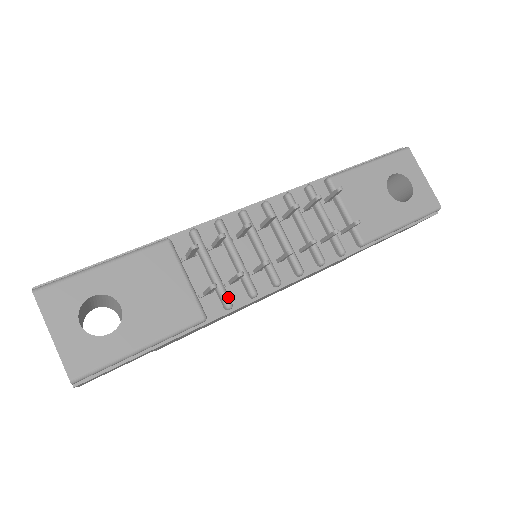
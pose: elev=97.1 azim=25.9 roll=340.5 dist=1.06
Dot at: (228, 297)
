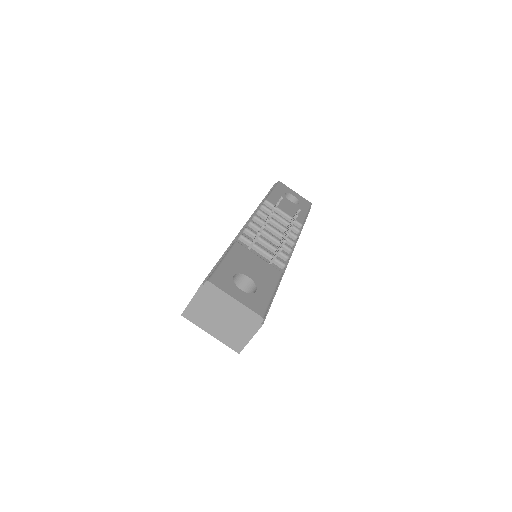
Dot at: (281, 261)
